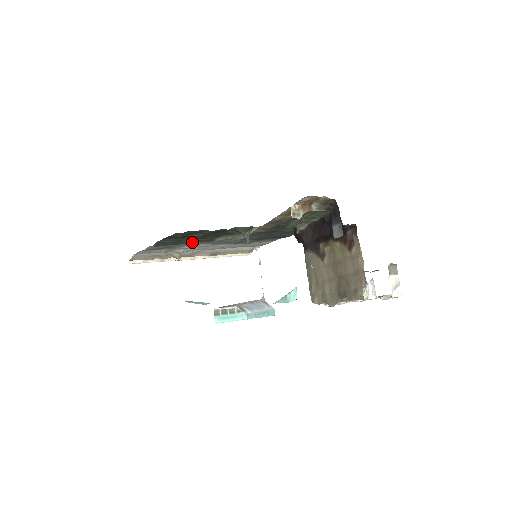
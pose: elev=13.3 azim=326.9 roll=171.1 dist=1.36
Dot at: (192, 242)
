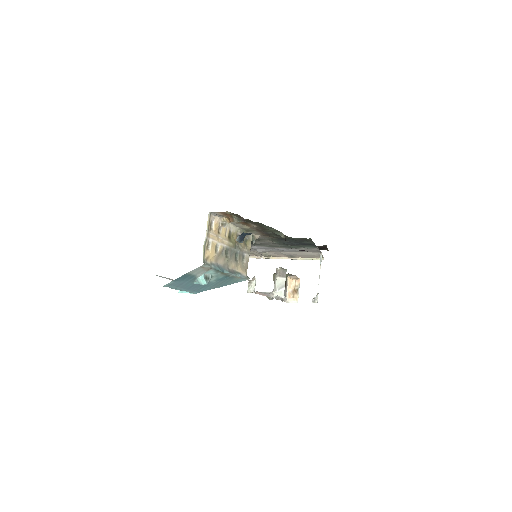
Dot at: occluded
